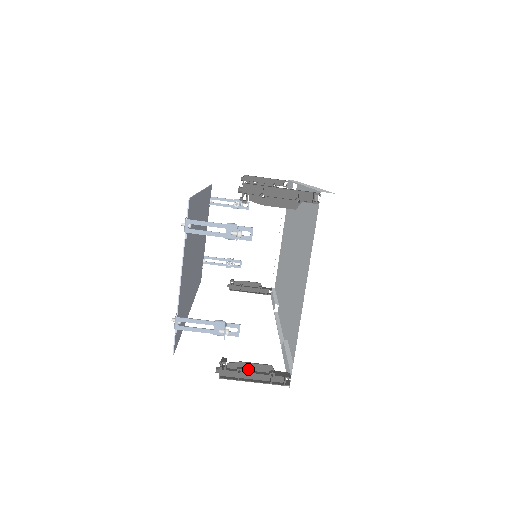
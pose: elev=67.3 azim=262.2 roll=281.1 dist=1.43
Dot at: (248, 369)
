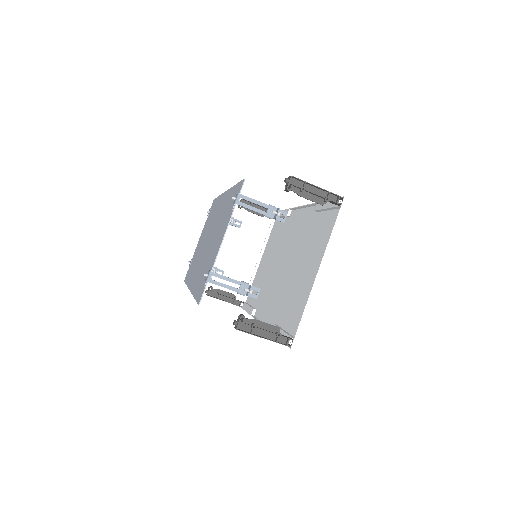
Dot at: (260, 327)
